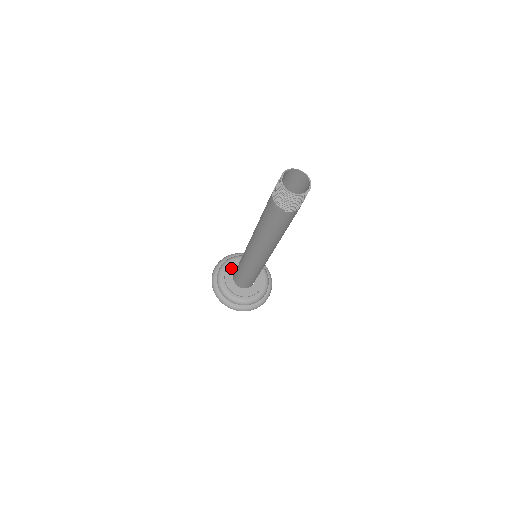
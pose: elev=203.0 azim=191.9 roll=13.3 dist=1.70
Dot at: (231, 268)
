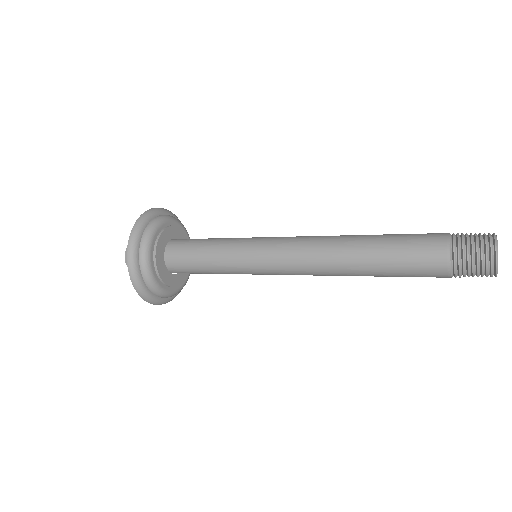
Dot at: (159, 257)
